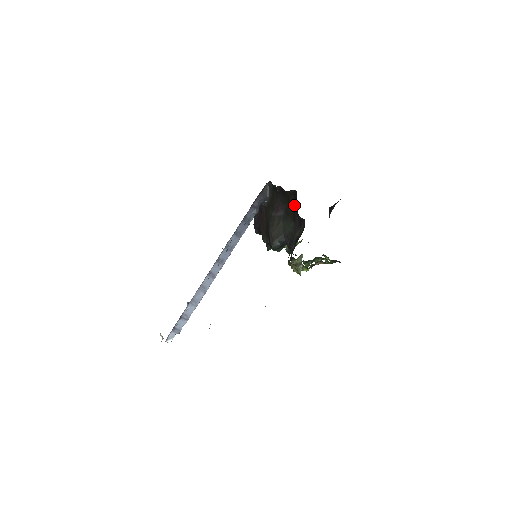
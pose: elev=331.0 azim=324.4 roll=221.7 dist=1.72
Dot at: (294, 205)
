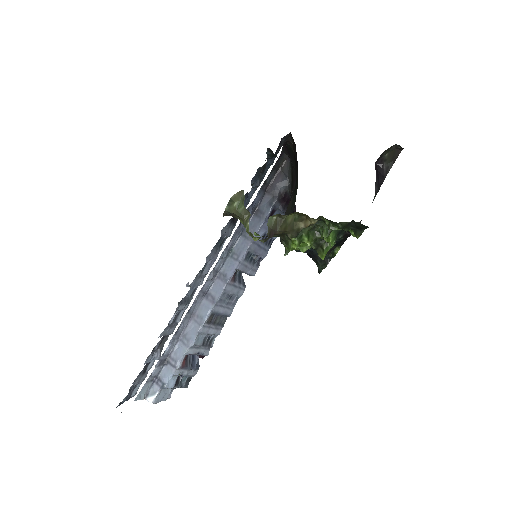
Dot at: (296, 159)
